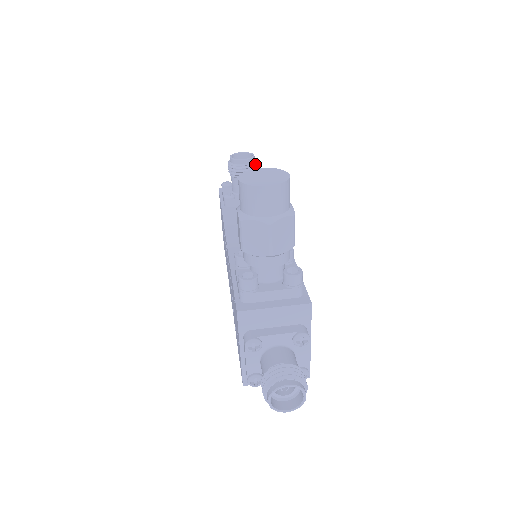
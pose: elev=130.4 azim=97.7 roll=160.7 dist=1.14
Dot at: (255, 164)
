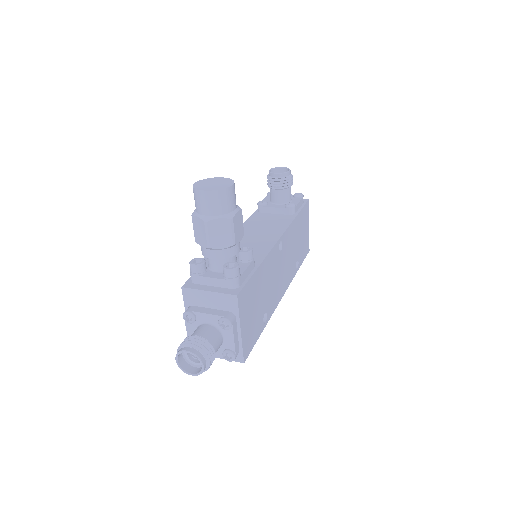
Dot at: (288, 179)
